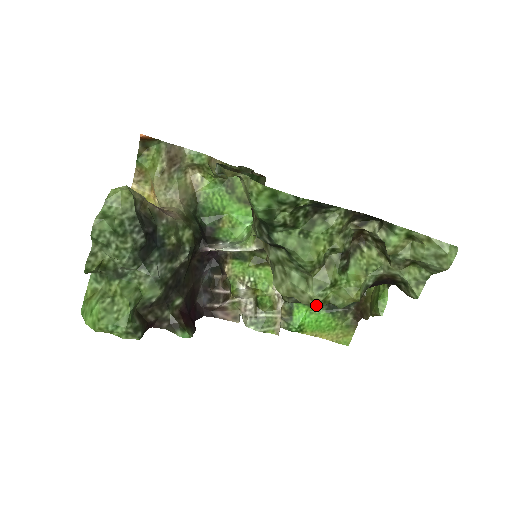
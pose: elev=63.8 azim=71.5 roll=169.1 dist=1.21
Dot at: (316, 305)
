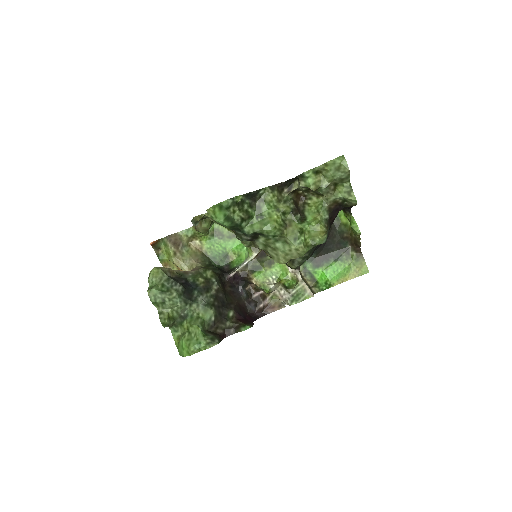
Dot at: (303, 252)
